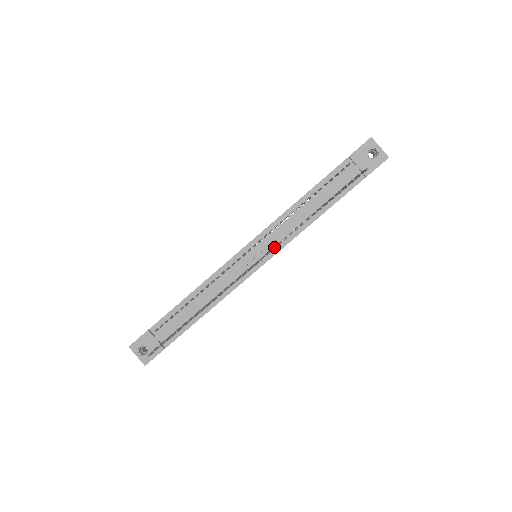
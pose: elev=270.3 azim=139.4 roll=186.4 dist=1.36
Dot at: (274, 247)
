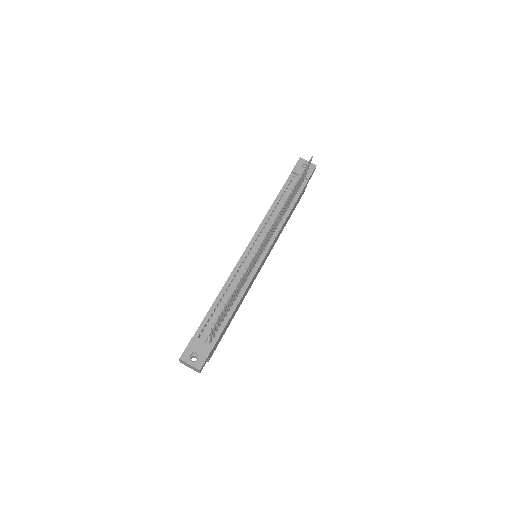
Dot at: (271, 233)
